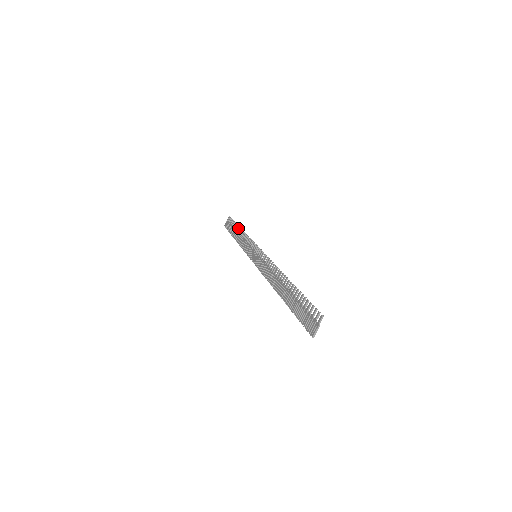
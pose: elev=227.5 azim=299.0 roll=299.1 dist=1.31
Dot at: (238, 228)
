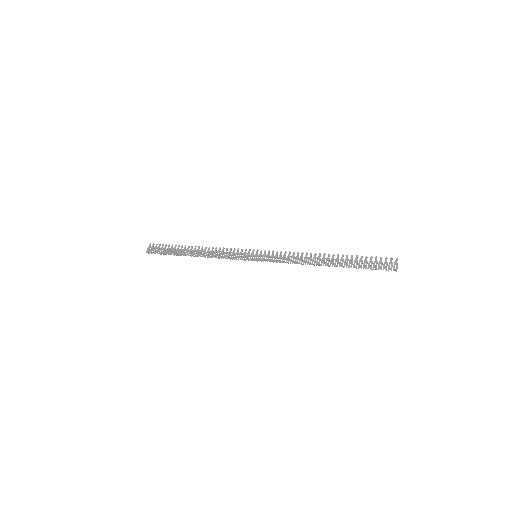
Dot at: (189, 247)
